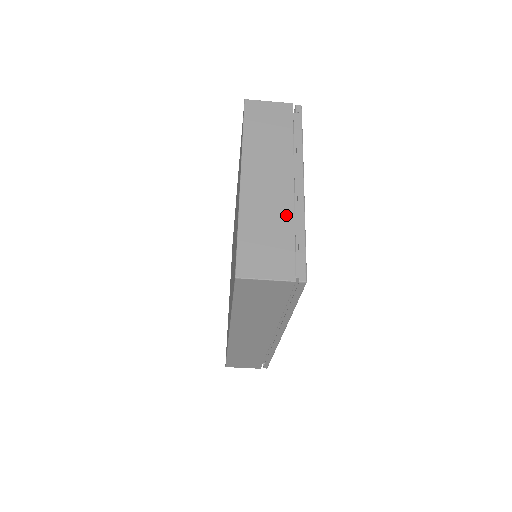
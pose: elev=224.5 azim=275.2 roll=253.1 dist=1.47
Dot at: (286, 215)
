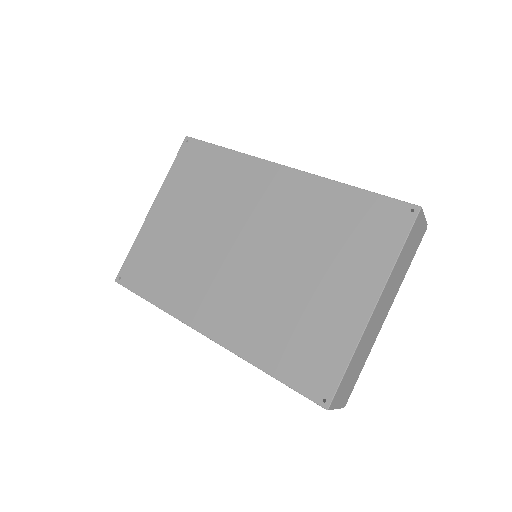
Dot at: (369, 349)
